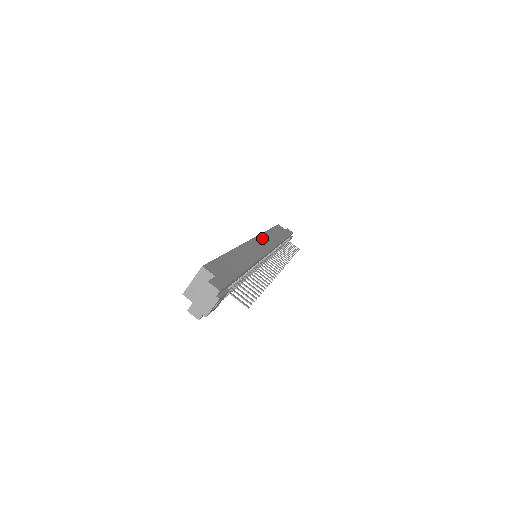
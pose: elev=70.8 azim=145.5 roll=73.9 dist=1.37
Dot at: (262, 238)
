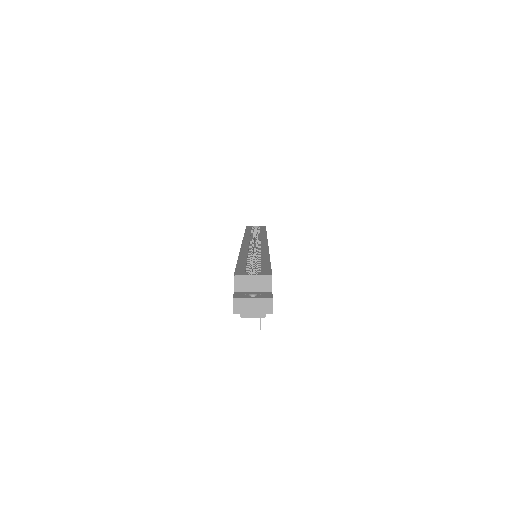
Dot at: occluded
